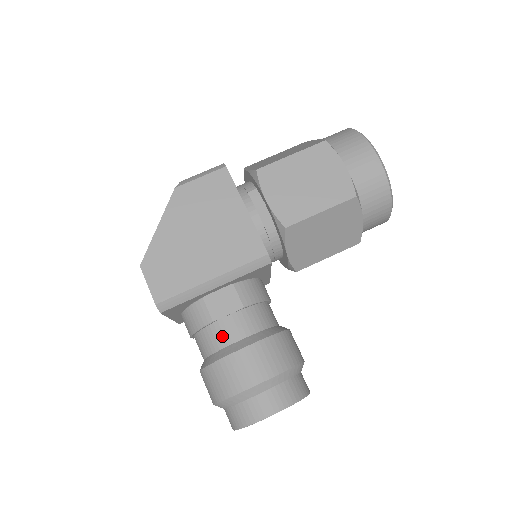
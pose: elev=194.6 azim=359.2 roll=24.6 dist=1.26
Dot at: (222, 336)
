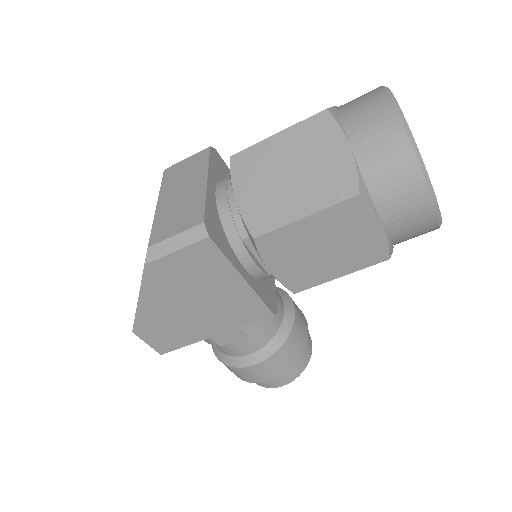
Dot at: (231, 351)
